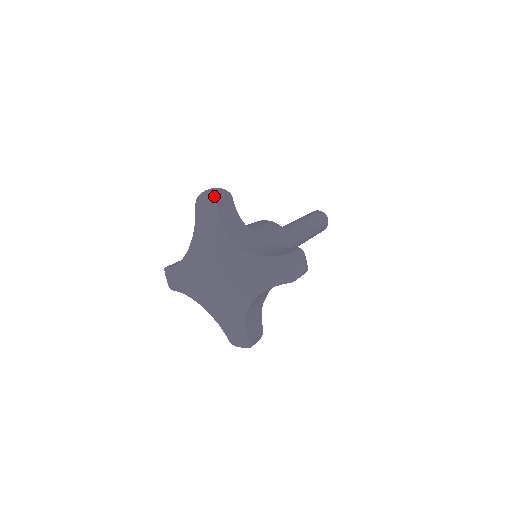
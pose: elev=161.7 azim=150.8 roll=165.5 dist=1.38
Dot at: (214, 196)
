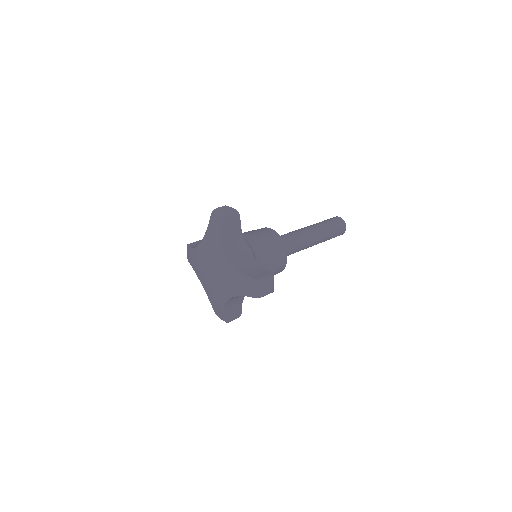
Dot at: (223, 216)
